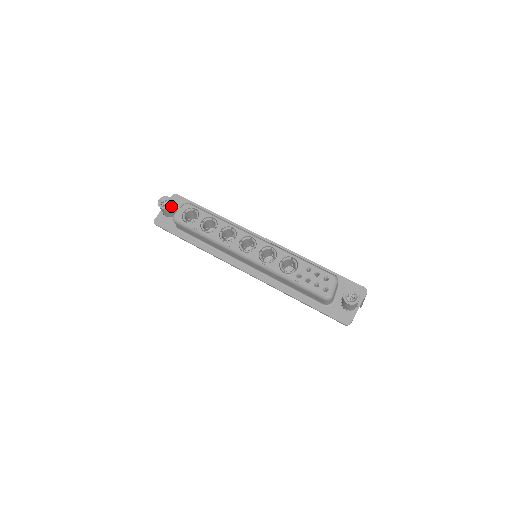
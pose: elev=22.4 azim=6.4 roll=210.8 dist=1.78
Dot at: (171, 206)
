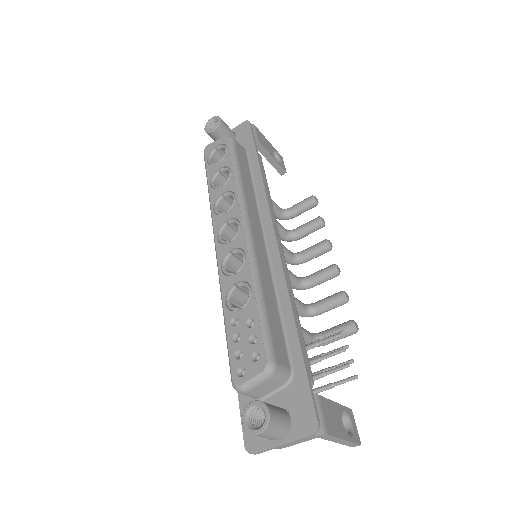
Dot at: (216, 133)
